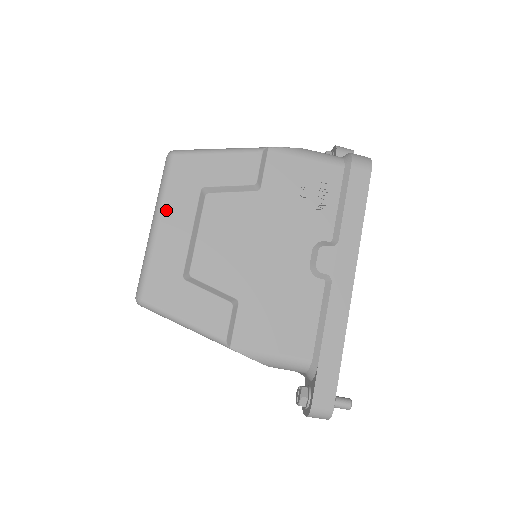
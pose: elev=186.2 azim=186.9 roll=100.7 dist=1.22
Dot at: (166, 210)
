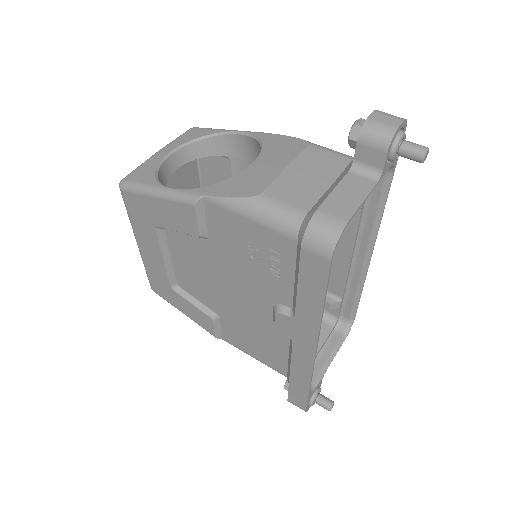
Dot at: (138, 237)
